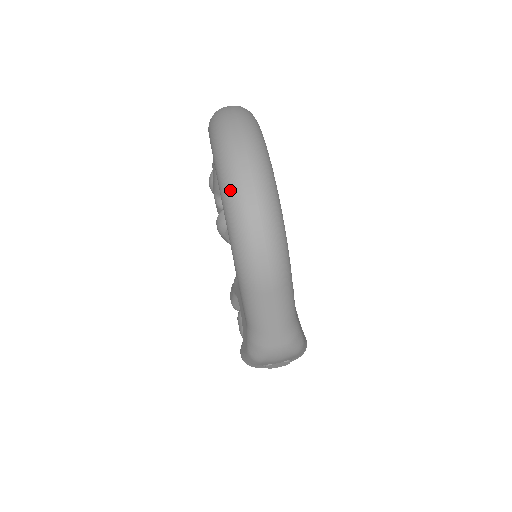
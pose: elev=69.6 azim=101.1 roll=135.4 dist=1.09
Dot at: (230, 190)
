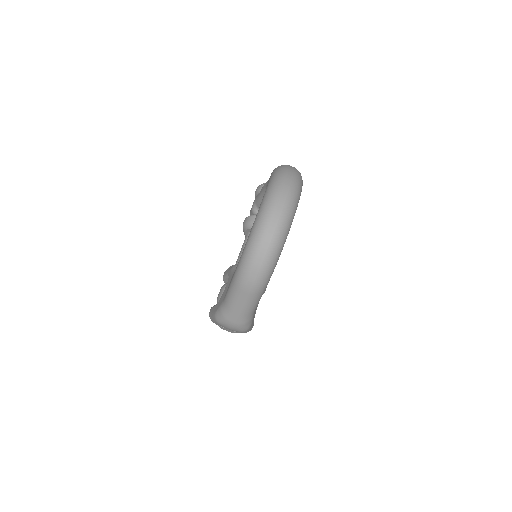
Dot at: (259, 228)
